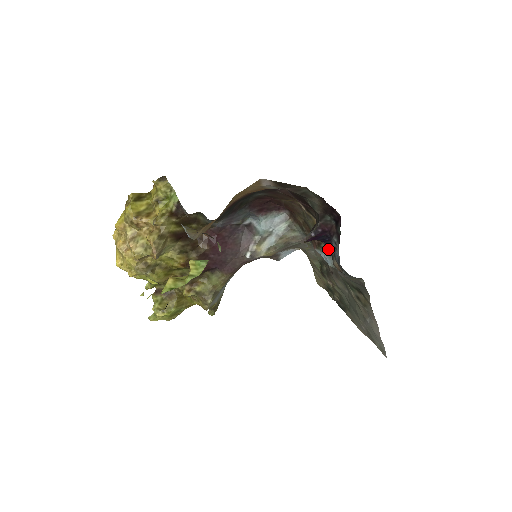
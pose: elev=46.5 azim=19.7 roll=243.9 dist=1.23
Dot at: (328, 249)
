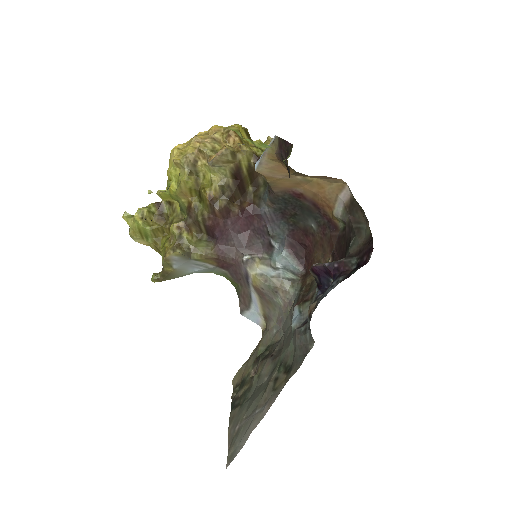
Dot at: (317, 296)
